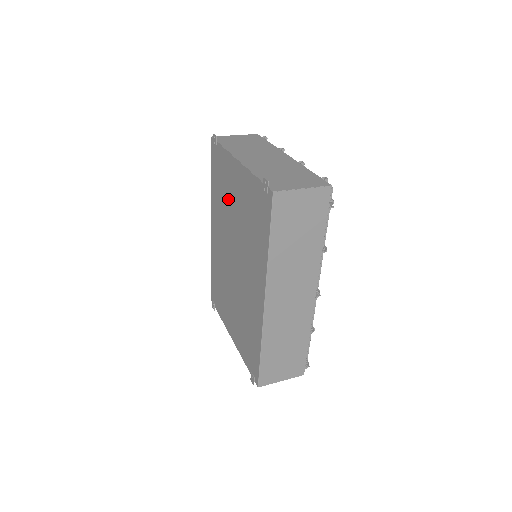
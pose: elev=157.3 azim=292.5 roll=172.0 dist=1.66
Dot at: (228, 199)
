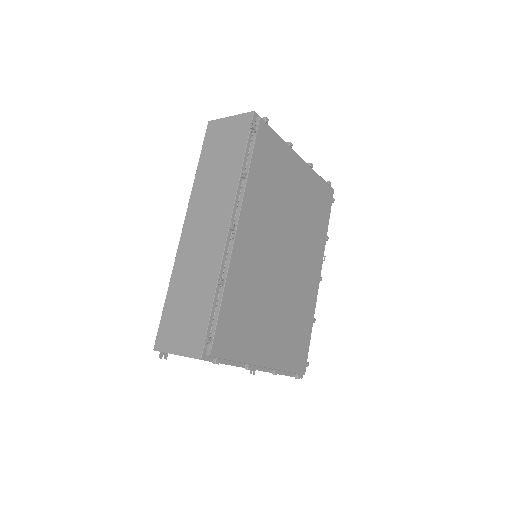
Dot at: occluded
